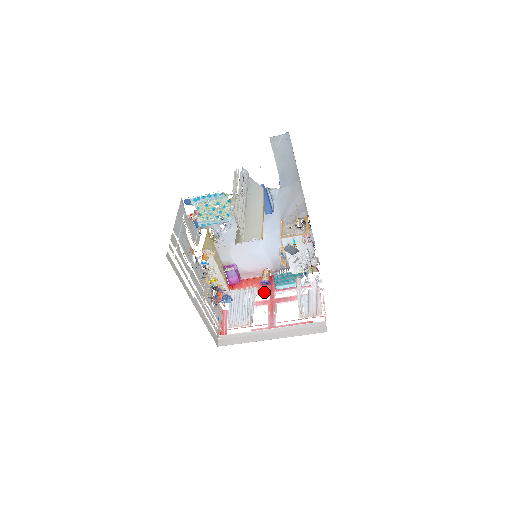
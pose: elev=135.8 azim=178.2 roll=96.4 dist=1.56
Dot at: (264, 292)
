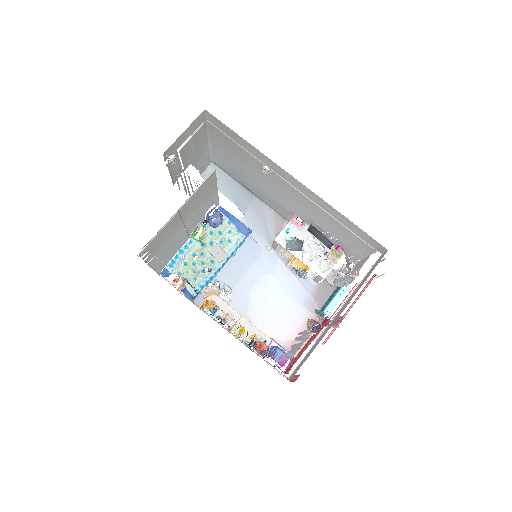
Dot at: (319, 333)
